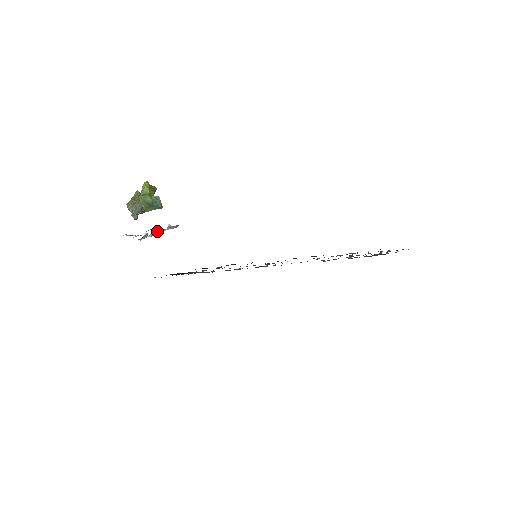
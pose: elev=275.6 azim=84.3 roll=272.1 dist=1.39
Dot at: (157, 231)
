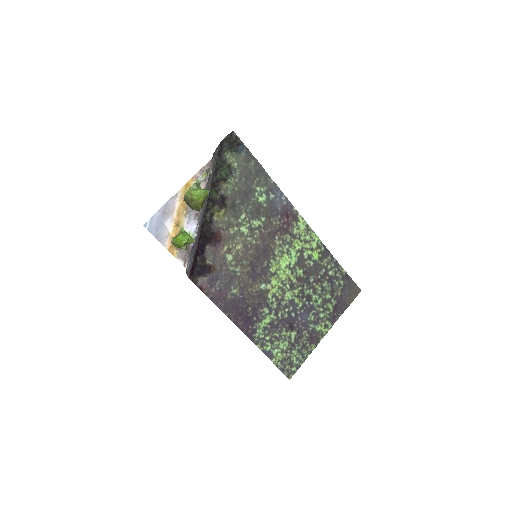
Dot at: occluded
